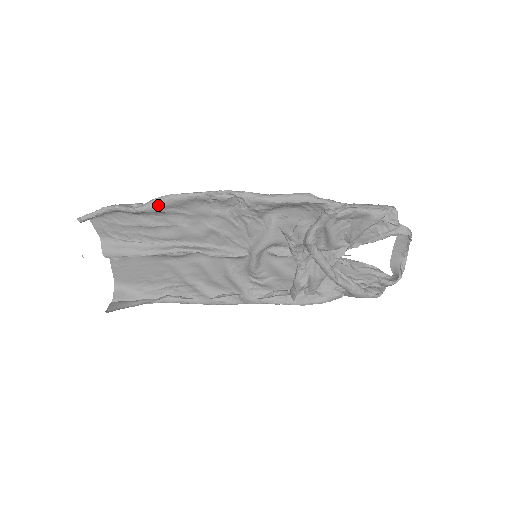
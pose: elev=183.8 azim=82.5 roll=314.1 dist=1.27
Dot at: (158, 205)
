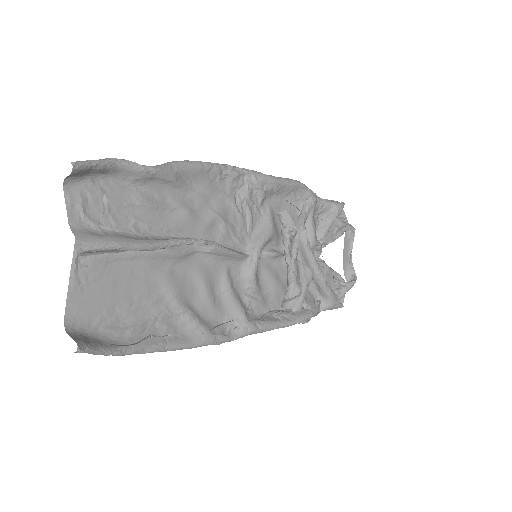
Dot at: (174, 168)
